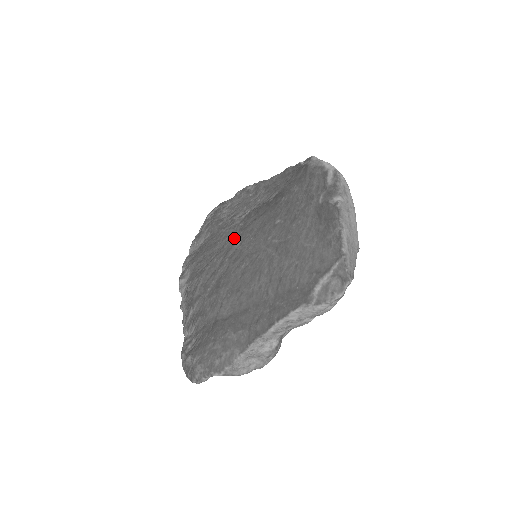
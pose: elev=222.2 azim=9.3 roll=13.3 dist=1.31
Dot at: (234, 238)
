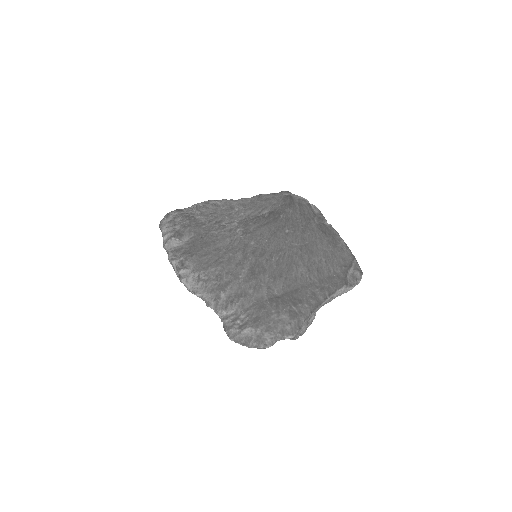
Dot at: (242, 239)
